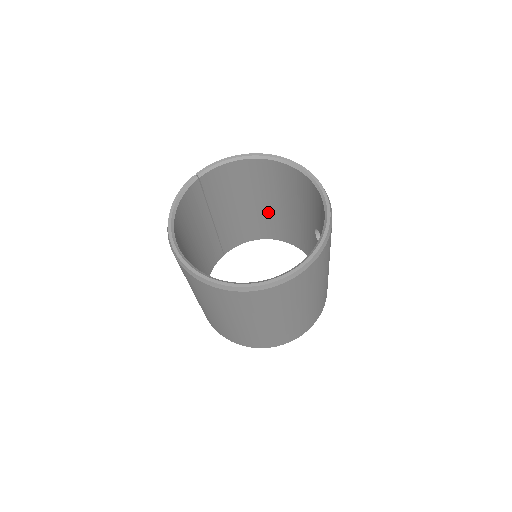
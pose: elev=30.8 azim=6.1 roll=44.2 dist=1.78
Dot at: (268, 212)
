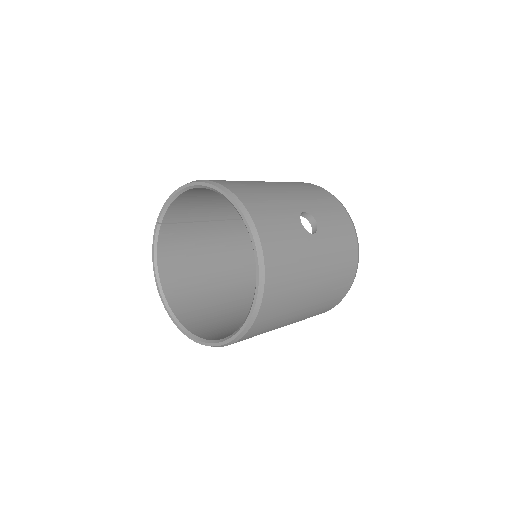
Dot at: occluded
